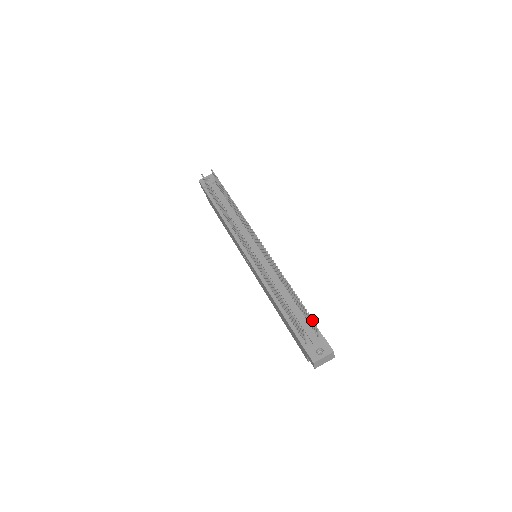
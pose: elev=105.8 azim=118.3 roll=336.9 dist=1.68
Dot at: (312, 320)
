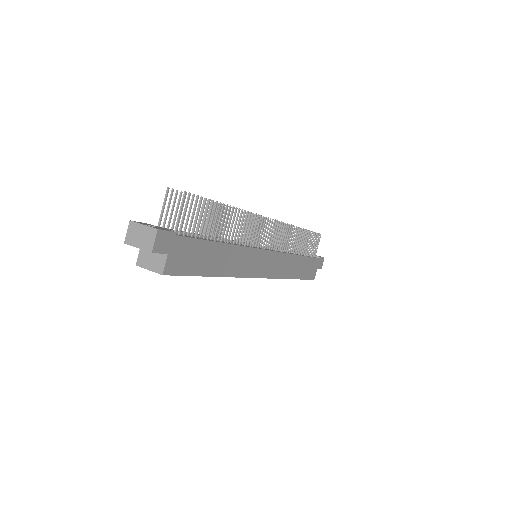
Dot at: (197, 238)
